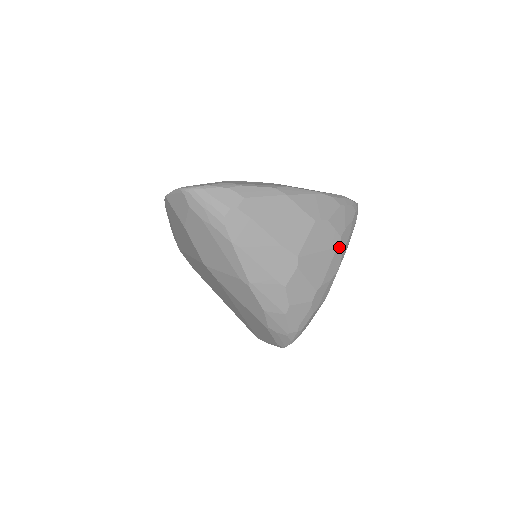
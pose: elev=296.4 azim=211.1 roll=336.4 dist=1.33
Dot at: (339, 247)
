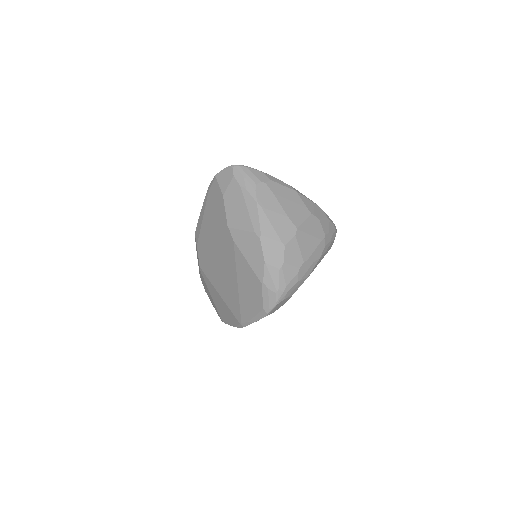
Dot at: (323, 241)
